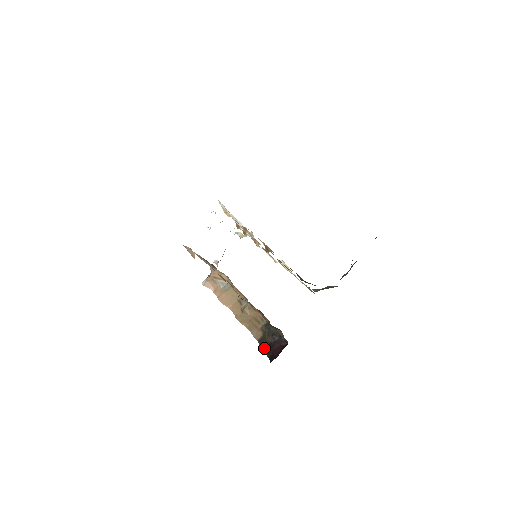
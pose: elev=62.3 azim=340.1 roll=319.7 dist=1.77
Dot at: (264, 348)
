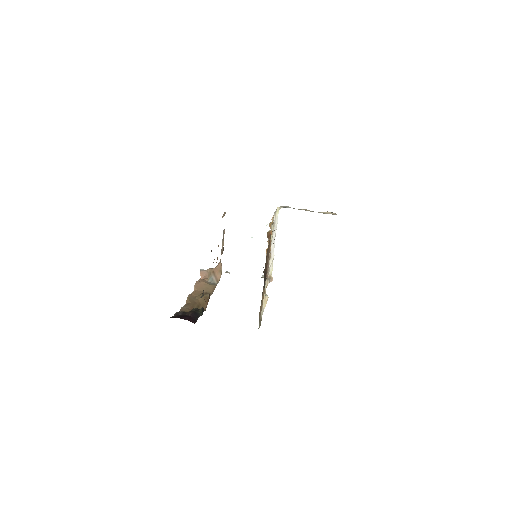
Dot at: (177, 314)
